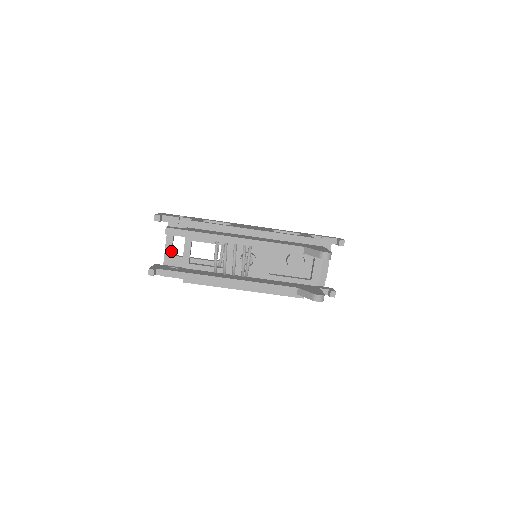
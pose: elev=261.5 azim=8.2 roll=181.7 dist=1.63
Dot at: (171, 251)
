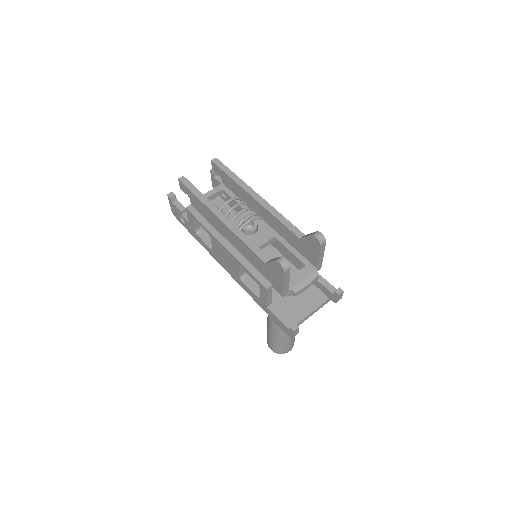
Dot at: occluded
